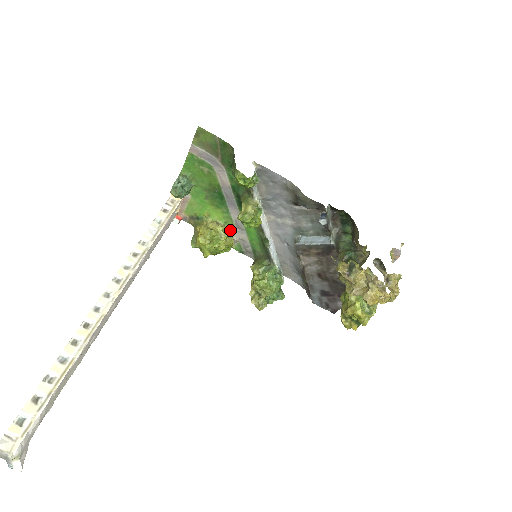
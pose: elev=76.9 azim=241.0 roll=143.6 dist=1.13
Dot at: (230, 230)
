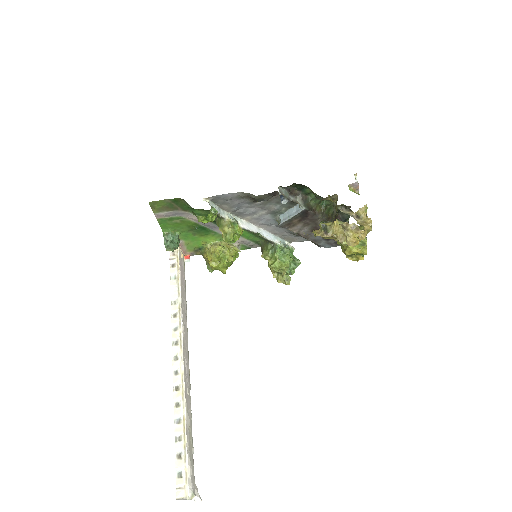
Dot at: (228, 242)
